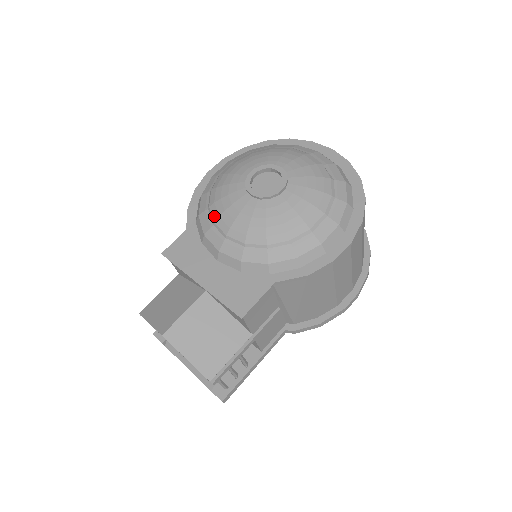
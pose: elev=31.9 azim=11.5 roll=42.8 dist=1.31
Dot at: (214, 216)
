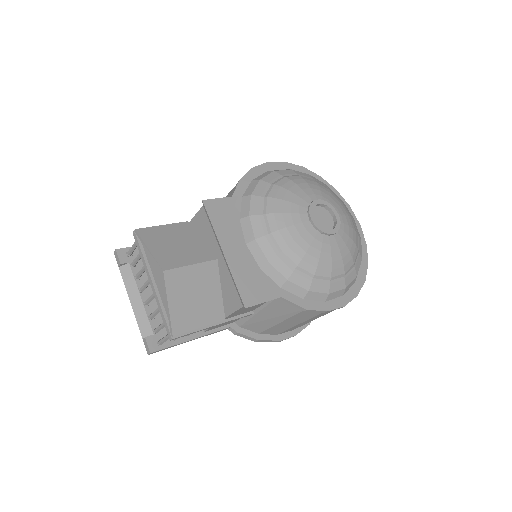
Dot at: (269, 209)
